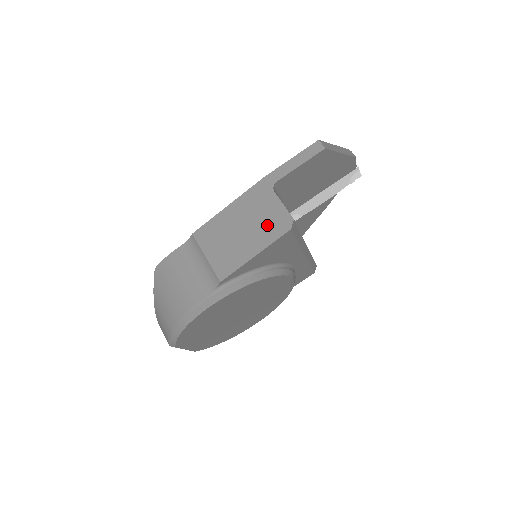
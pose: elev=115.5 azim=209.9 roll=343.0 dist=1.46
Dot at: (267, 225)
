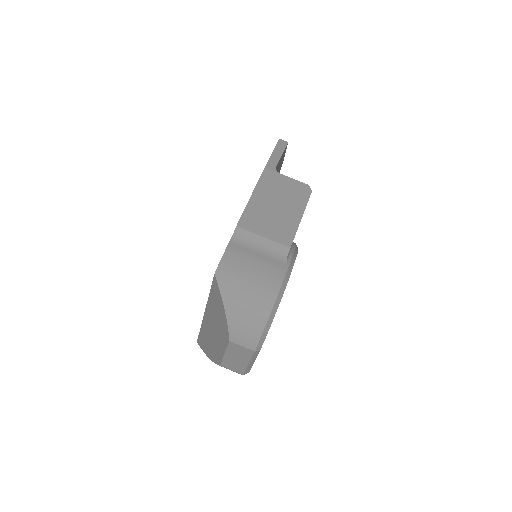
Dot at: (293, 195)
